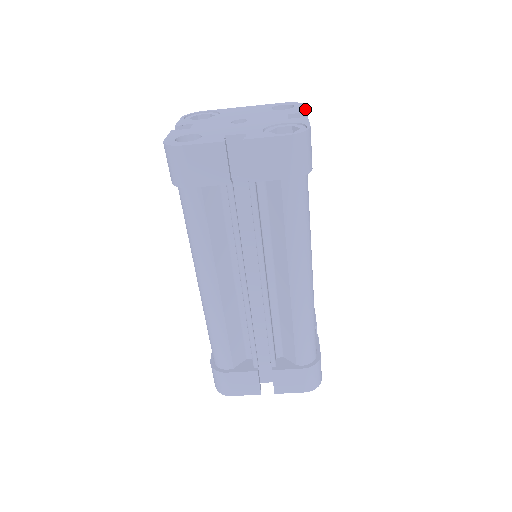
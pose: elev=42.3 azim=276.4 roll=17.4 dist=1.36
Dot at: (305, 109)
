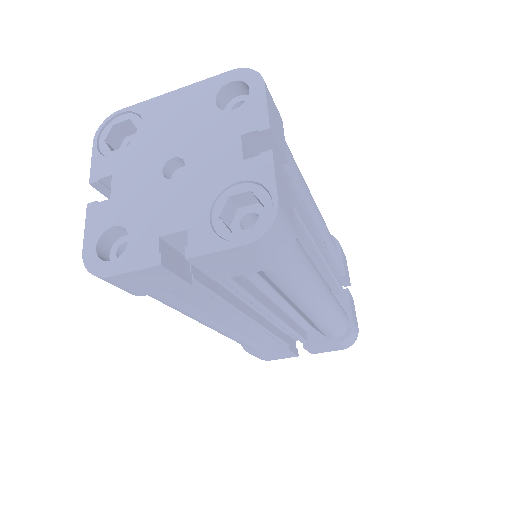
Dot at: (266, 110)
